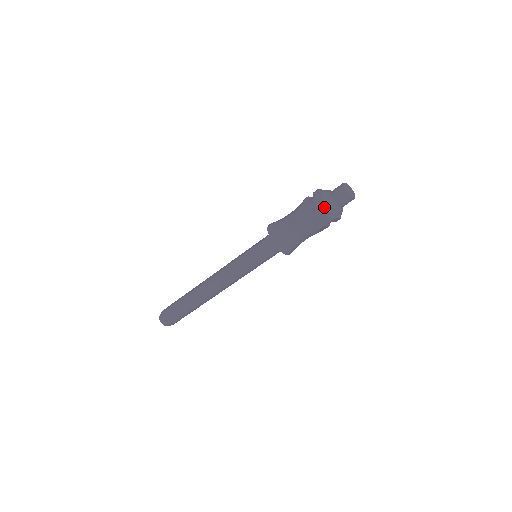
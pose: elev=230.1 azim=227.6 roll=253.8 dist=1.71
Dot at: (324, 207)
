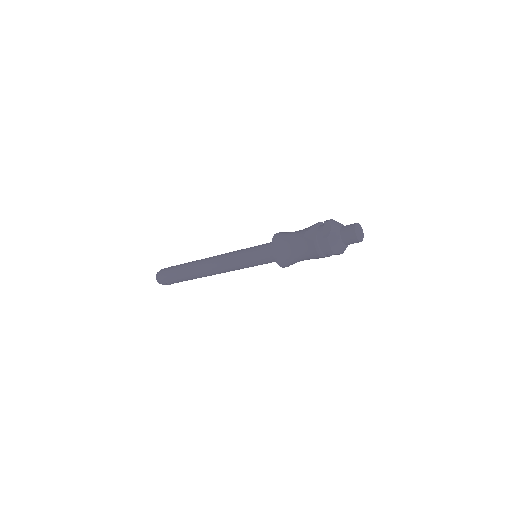
Dot at: (328, 240)
